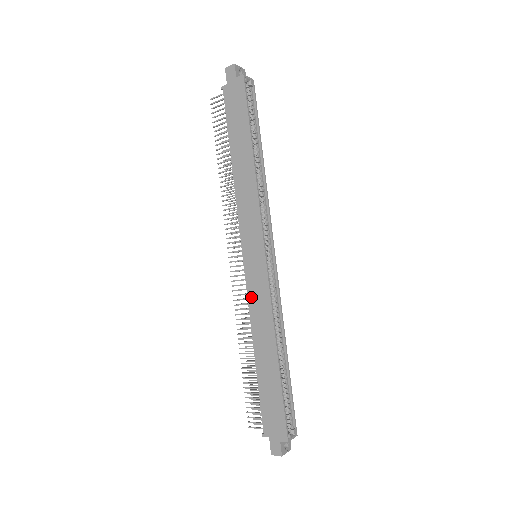
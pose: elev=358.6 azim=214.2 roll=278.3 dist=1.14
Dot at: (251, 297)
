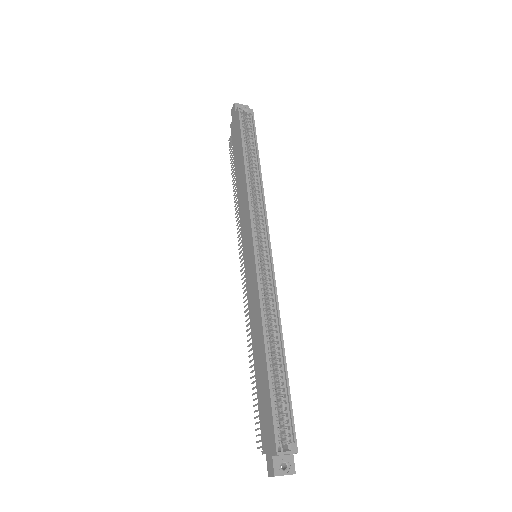
Dot at: (249, 296)
